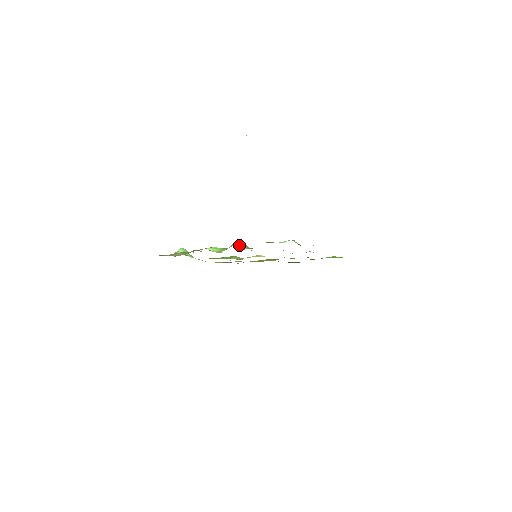
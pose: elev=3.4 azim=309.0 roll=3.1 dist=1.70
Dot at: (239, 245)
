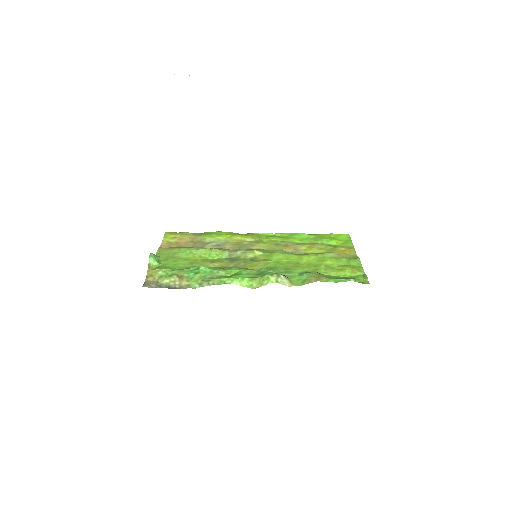
Dot at: (280, 280)
